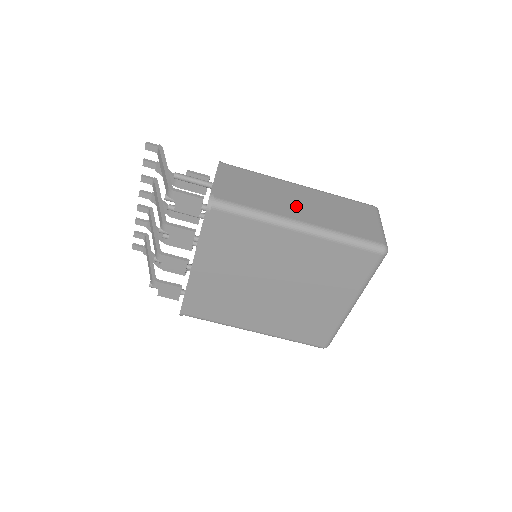
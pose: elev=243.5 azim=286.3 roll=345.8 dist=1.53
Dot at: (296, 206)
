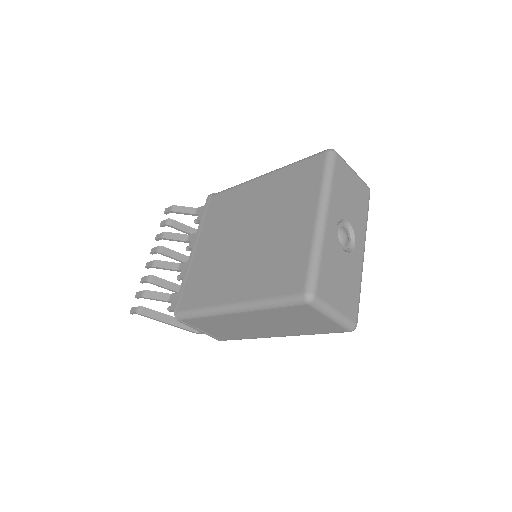
Dot at: (260, 329)
